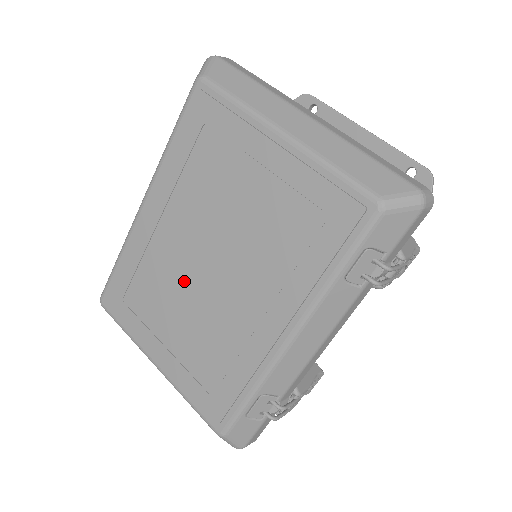
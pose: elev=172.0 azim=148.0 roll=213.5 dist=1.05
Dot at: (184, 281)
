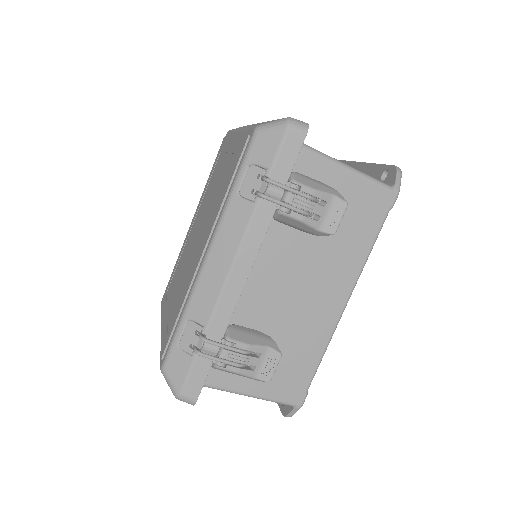
Dot at: (187, 255)
